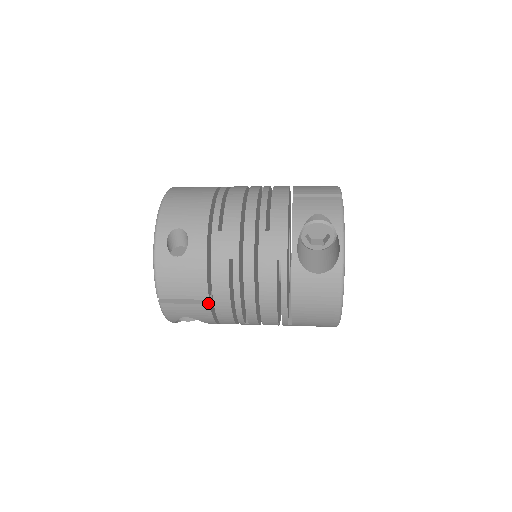
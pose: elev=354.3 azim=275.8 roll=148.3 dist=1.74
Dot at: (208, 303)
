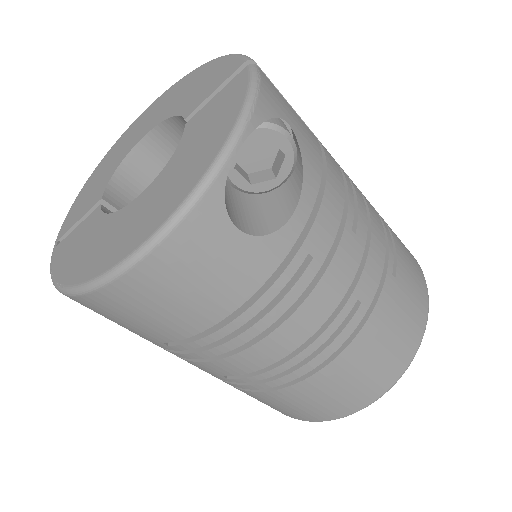
Dot at: occluded
